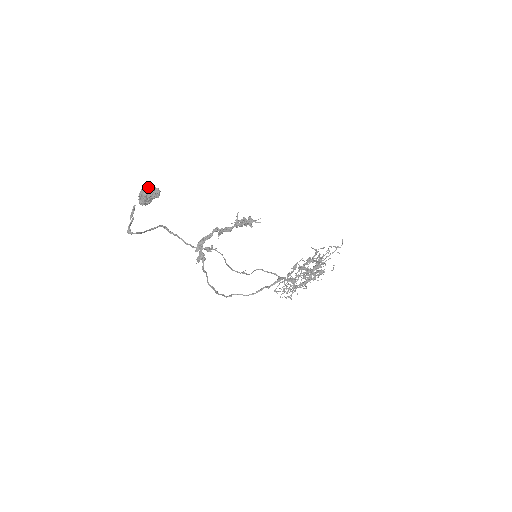
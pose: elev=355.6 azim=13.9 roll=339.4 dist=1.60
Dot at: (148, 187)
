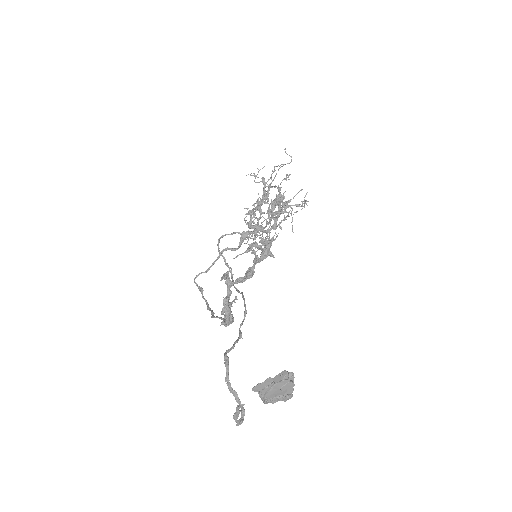
Dot at: (280, 387)
